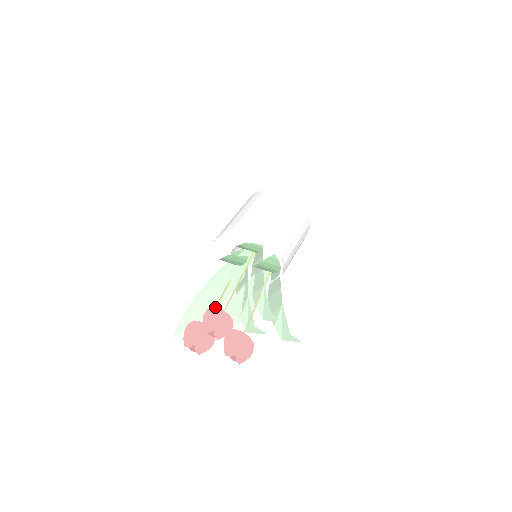
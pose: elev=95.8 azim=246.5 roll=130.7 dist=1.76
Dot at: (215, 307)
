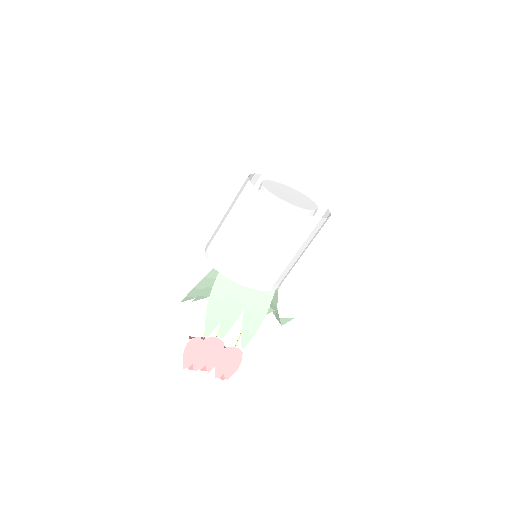
Dot at: (207, 338)
